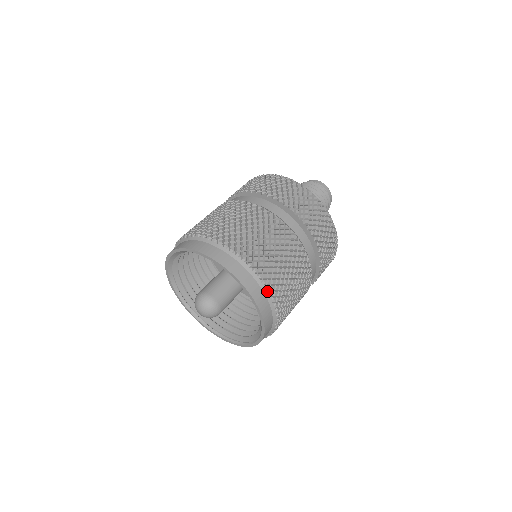
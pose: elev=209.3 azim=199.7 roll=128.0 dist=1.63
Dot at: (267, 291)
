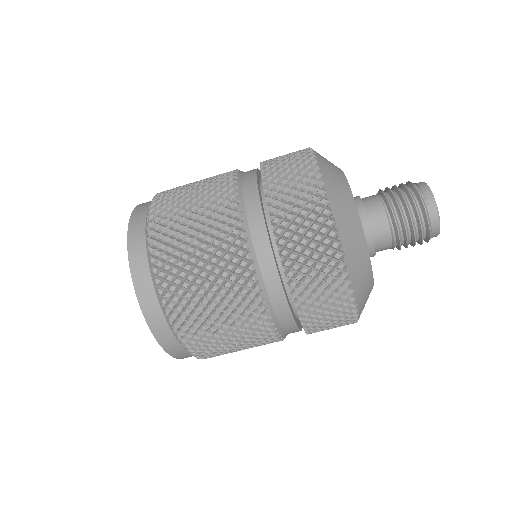
Dot at: (149, 208)
